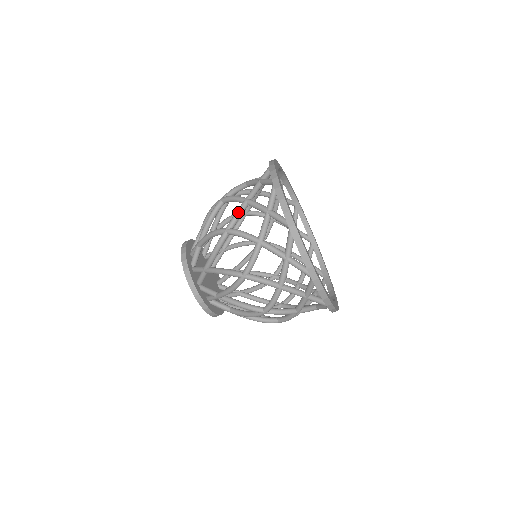
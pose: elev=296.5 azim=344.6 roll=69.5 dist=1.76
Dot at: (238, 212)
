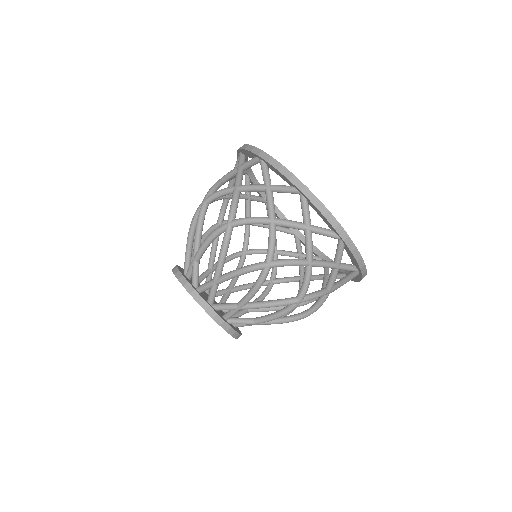
Dot at: (213, 186)
